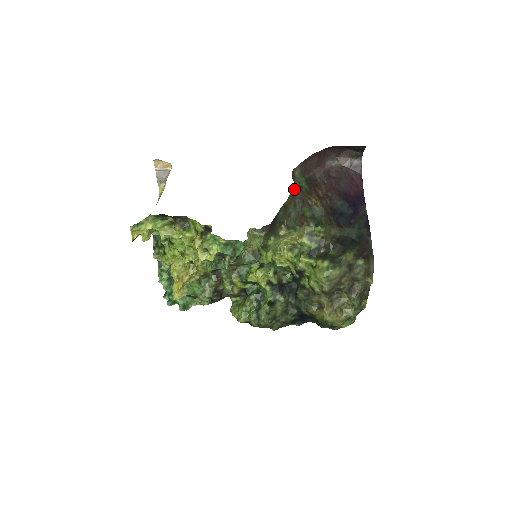
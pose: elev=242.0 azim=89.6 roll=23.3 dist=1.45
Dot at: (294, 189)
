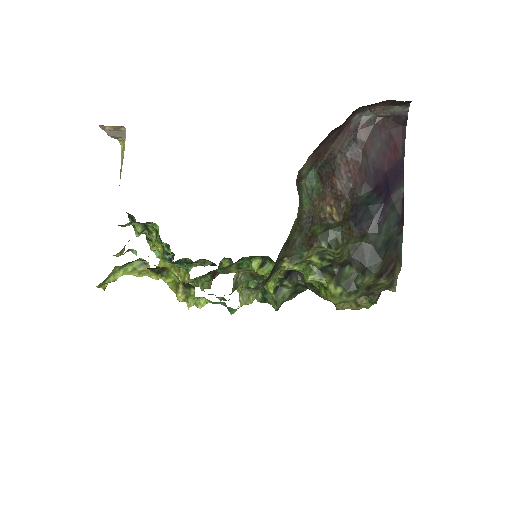
Dot at: (300, 209)
